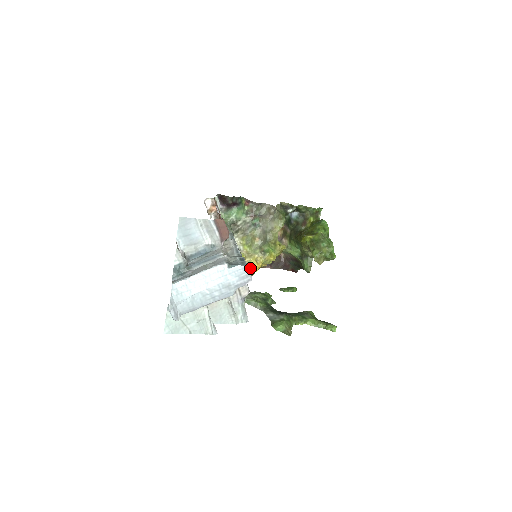
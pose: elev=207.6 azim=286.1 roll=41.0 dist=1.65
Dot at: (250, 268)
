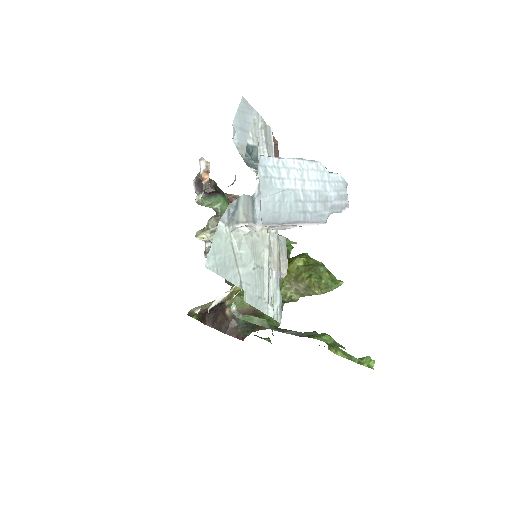
Dot at: occluded
